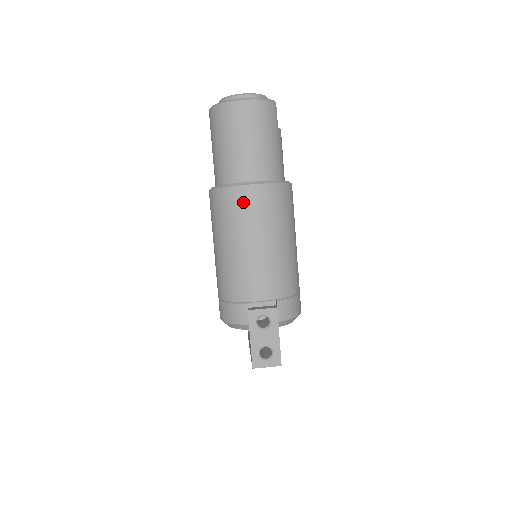
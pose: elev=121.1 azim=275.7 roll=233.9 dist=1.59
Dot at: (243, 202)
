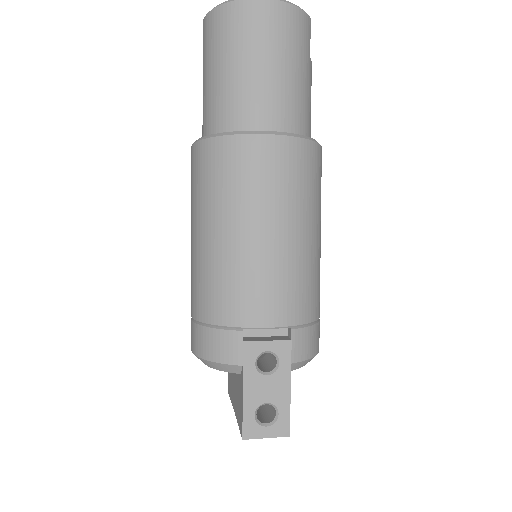
Dot at: (251, 162)
